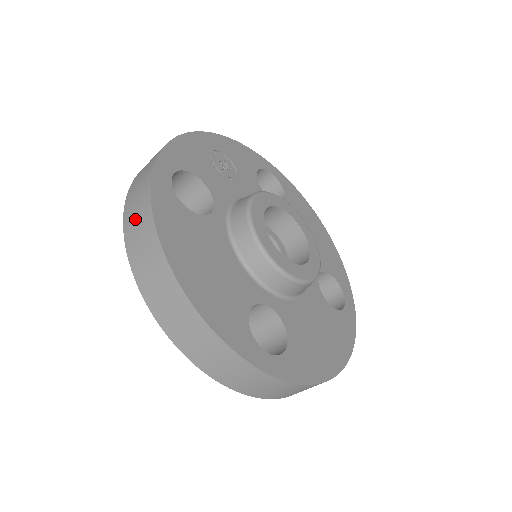
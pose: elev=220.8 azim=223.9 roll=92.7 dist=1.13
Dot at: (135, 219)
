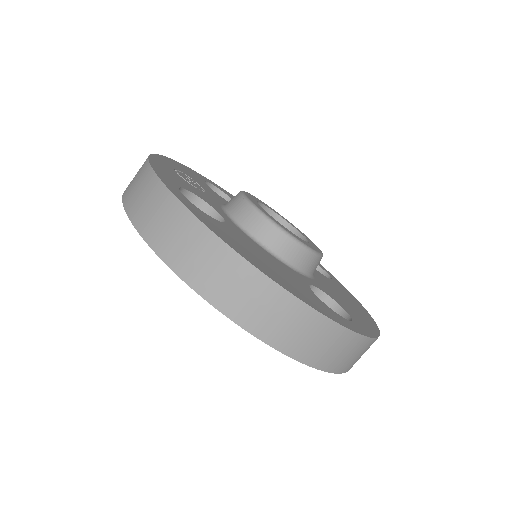
Dot at: (179, 243)
